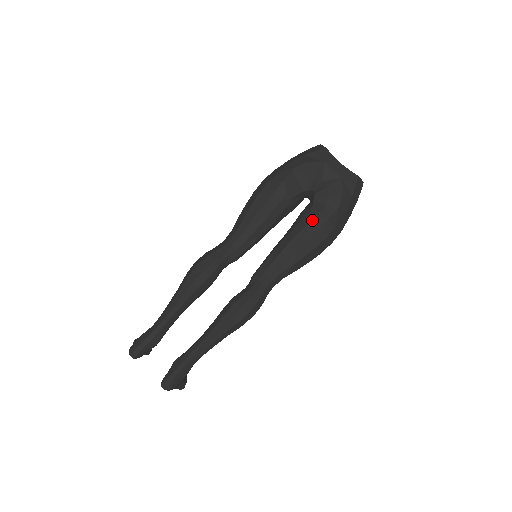
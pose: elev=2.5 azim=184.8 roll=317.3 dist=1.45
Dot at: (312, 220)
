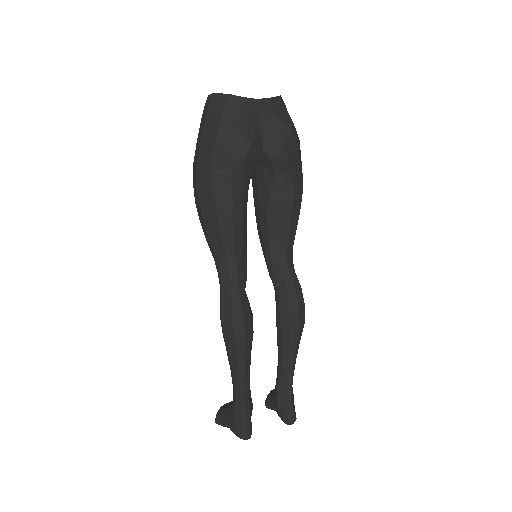
Dot at: (284, 180)
